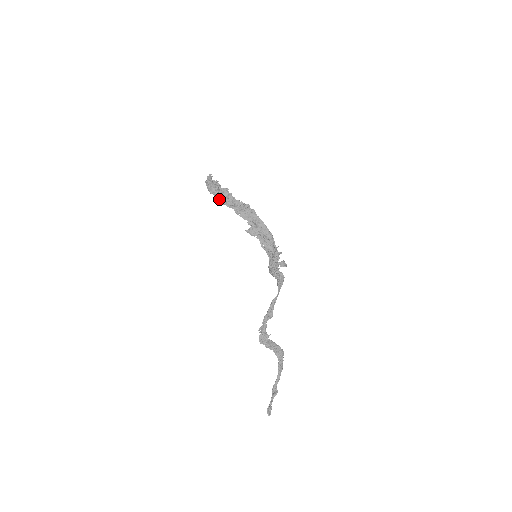
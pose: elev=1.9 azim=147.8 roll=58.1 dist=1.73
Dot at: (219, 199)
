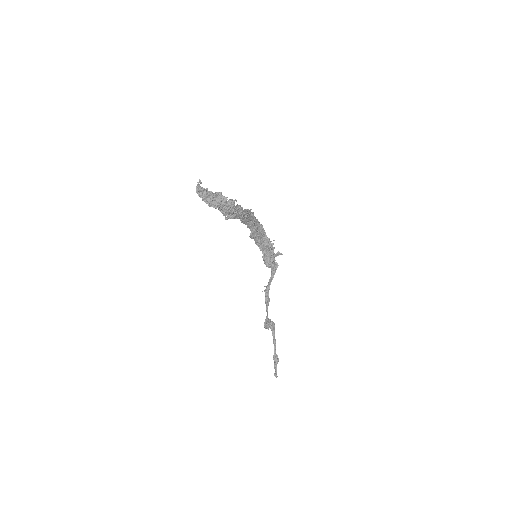
Dot at: (226, 214)
